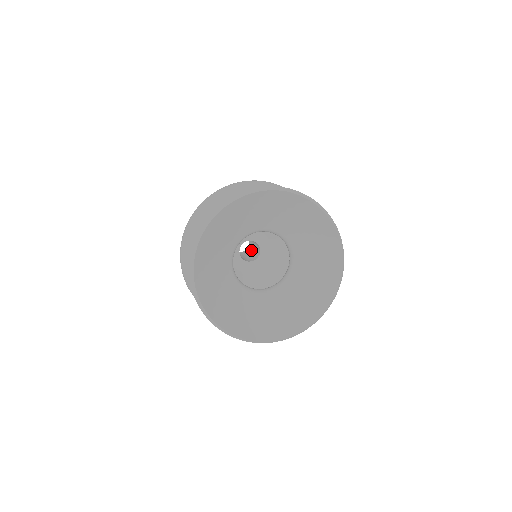
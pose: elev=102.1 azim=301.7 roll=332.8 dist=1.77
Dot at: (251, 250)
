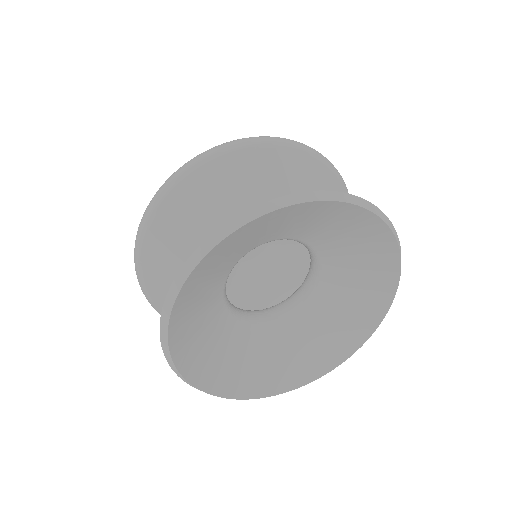
Dot at: occluded
